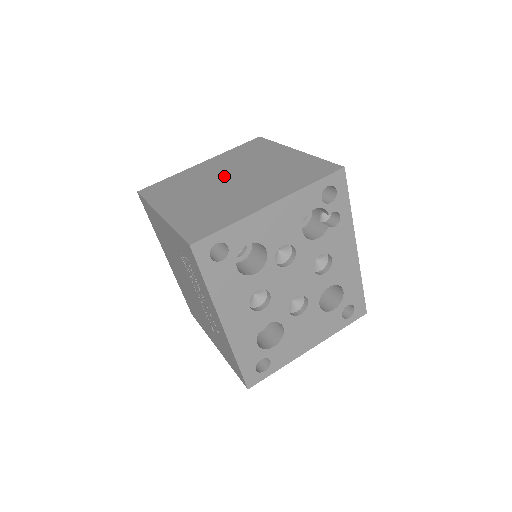
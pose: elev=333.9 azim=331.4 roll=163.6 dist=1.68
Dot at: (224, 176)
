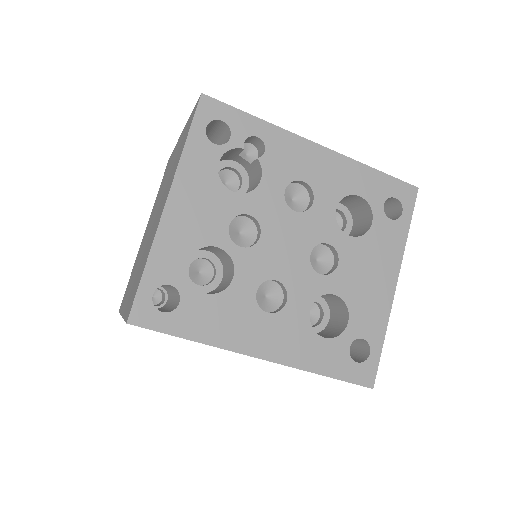
Dot at: (150, 224)
